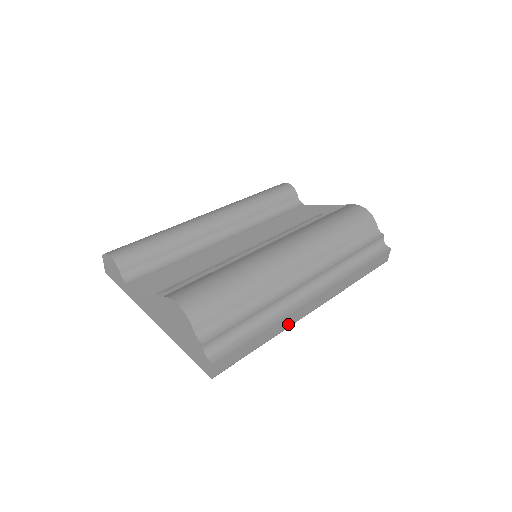
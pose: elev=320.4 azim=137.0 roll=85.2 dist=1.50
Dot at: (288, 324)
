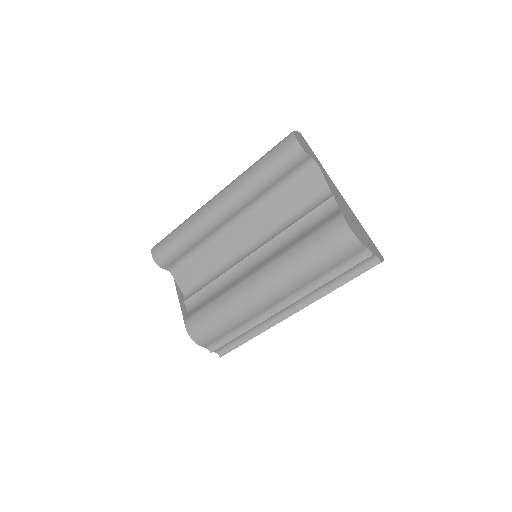
Dot at: occluded
